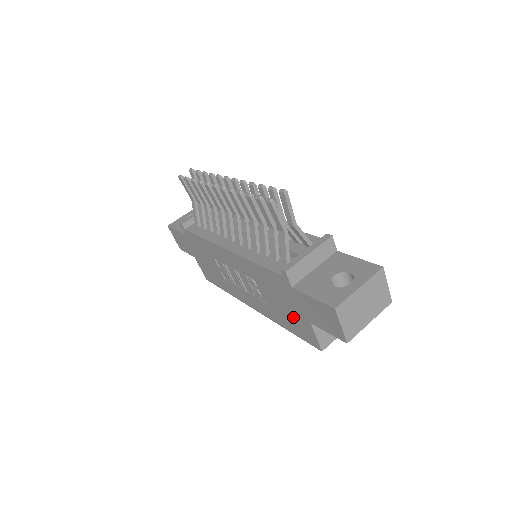
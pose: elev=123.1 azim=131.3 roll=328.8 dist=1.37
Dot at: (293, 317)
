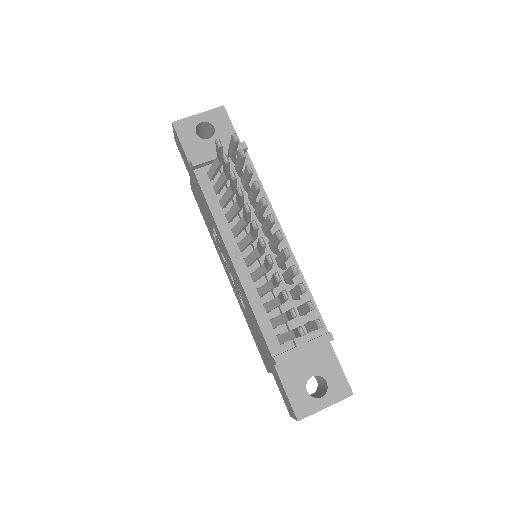
Dot at: (260, 347)
